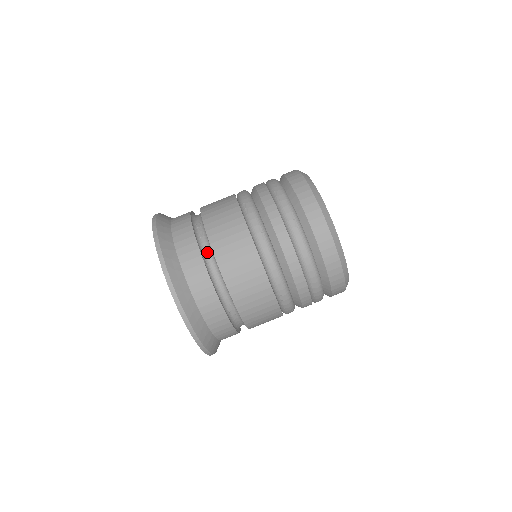
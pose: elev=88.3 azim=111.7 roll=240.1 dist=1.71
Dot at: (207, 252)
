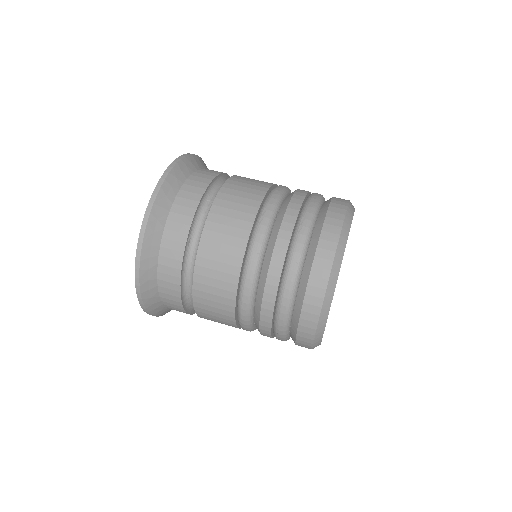
Dot at: (197, 233)
